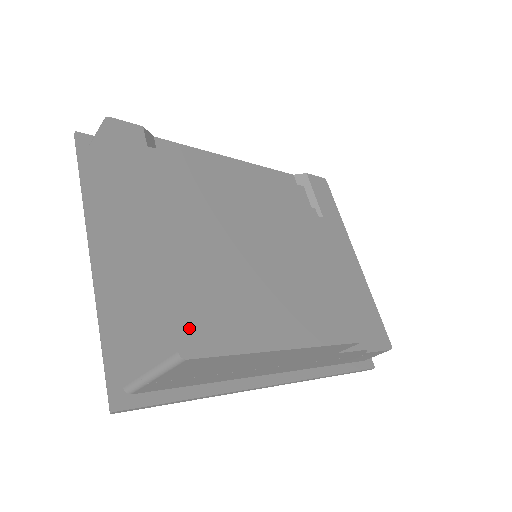
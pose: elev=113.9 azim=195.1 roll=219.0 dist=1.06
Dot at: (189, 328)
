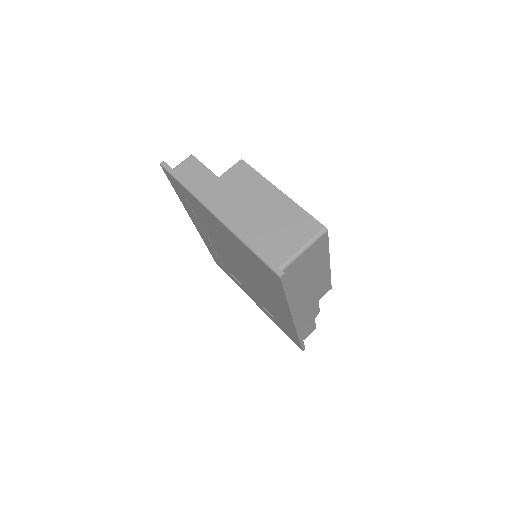
Dot at: occluded
